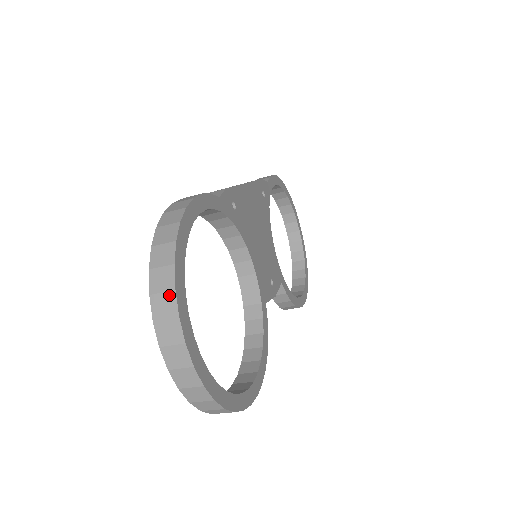
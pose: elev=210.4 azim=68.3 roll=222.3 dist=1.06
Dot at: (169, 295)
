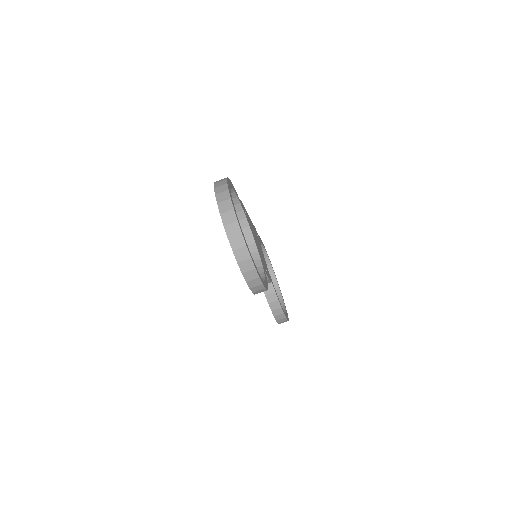
Dot at: (225, 192)
